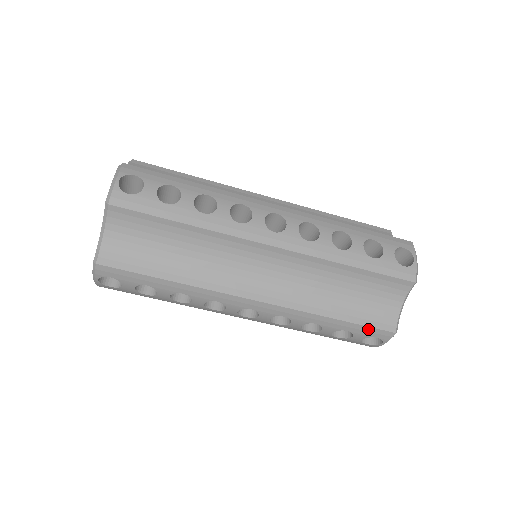
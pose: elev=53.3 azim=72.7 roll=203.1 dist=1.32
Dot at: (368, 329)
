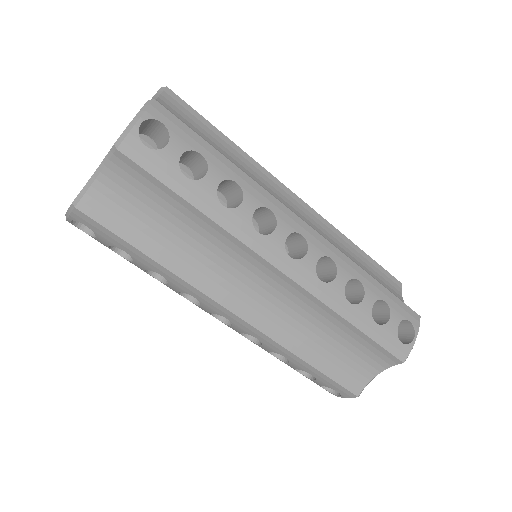
Dot at: (334, 383)
